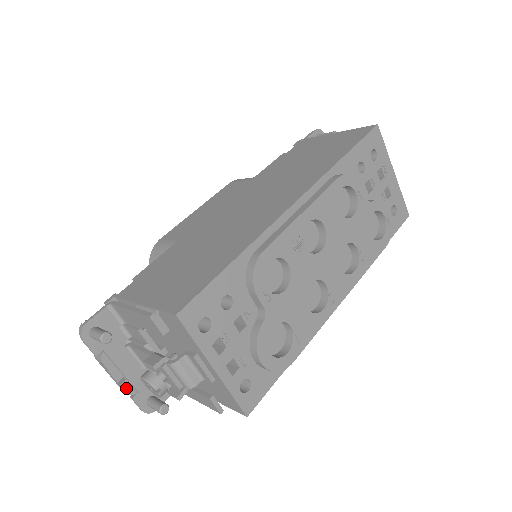
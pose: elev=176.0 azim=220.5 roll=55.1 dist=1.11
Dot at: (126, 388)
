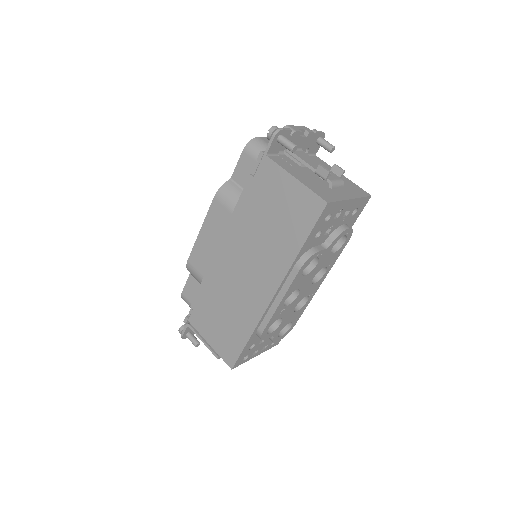
Dot at: occluded
